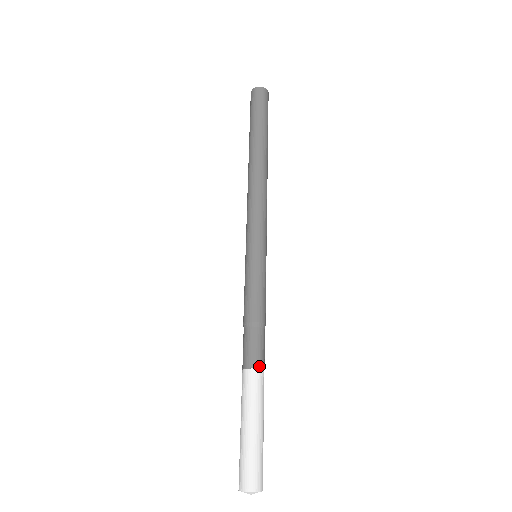
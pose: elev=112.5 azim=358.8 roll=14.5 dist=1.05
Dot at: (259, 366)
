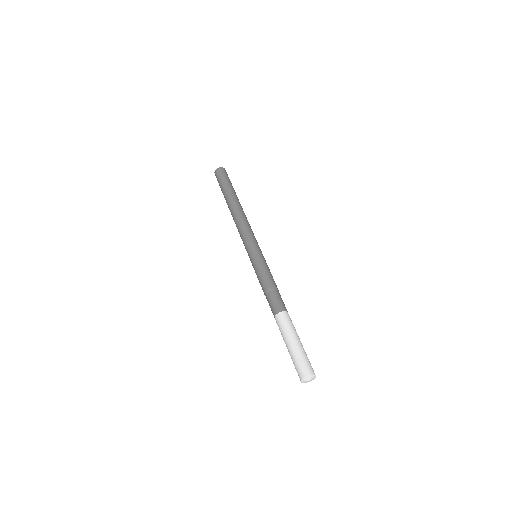
Dot at: (287, 311)
